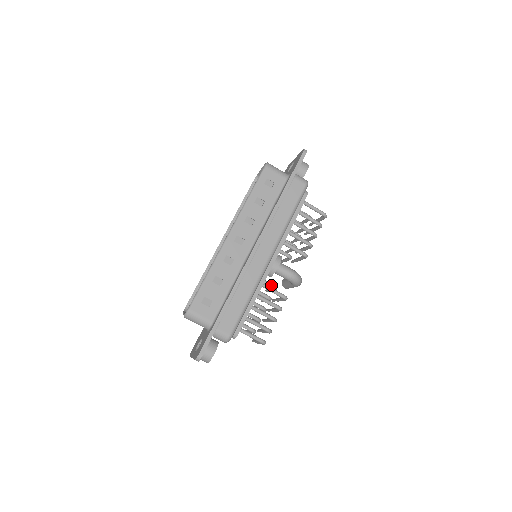
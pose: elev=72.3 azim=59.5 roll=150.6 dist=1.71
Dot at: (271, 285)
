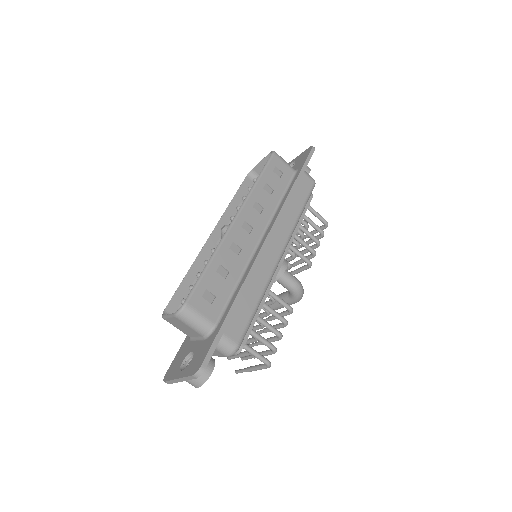
Dot at: occluded
